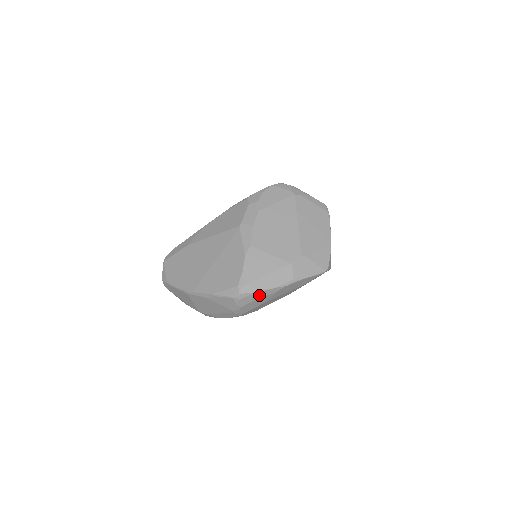
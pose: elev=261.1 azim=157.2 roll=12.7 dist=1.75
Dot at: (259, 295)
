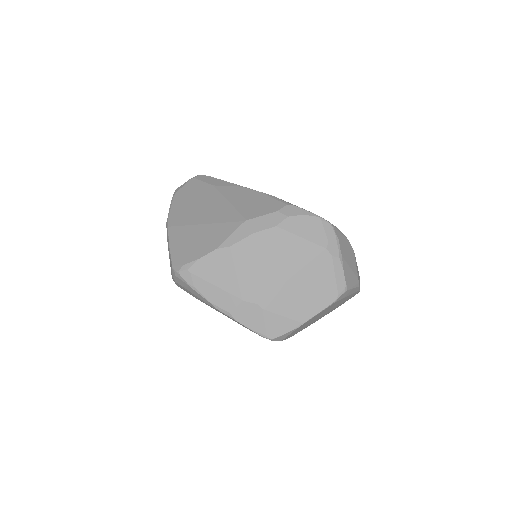
Dot at: (193, 291)
